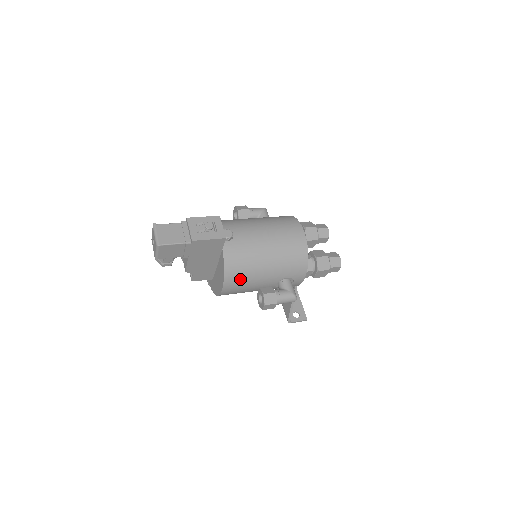
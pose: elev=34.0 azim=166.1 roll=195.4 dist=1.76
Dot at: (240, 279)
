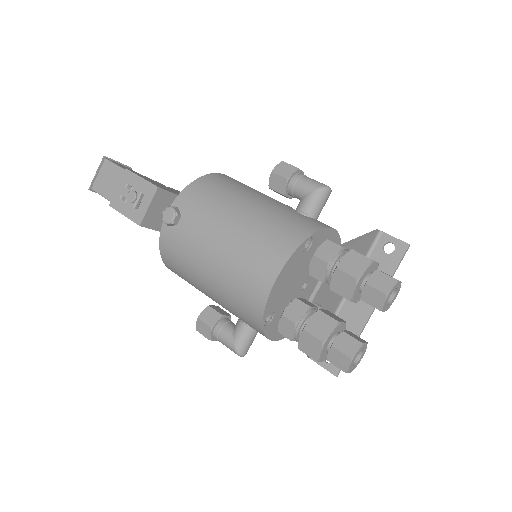
Dot at: (184, 278)
